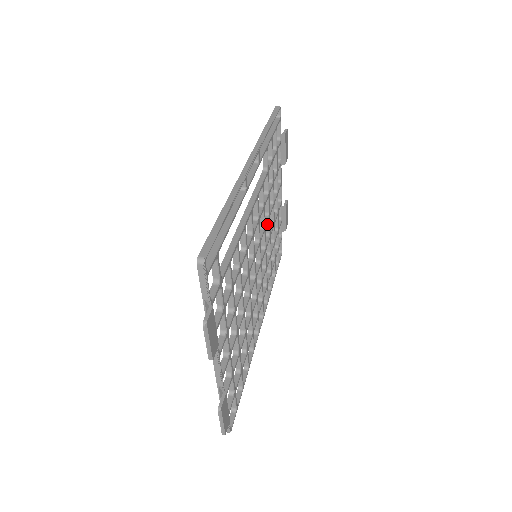
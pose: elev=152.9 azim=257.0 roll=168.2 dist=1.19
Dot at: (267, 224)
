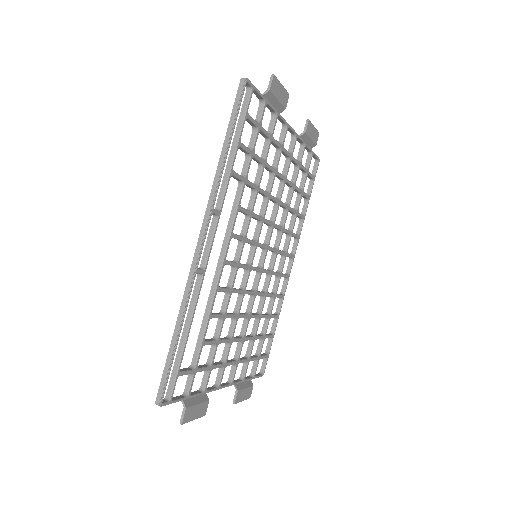
Dot at: (271, 200)
